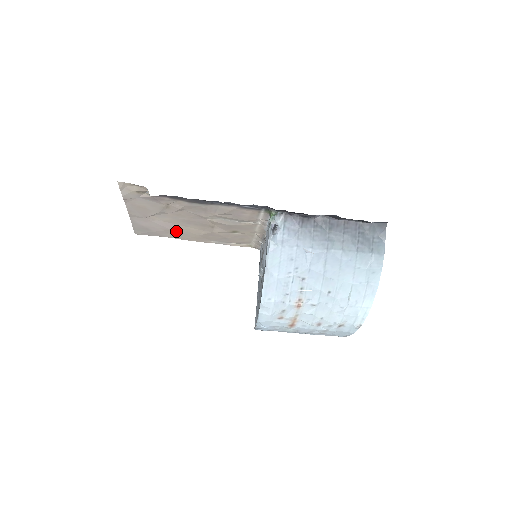
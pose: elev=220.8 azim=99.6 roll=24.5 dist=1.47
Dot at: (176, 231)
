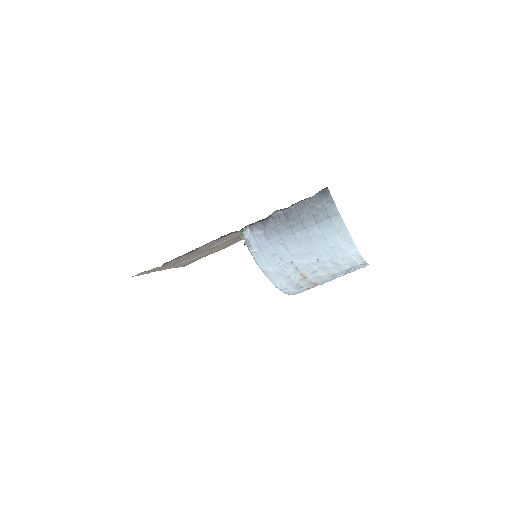
Dot at: (204, 255)
